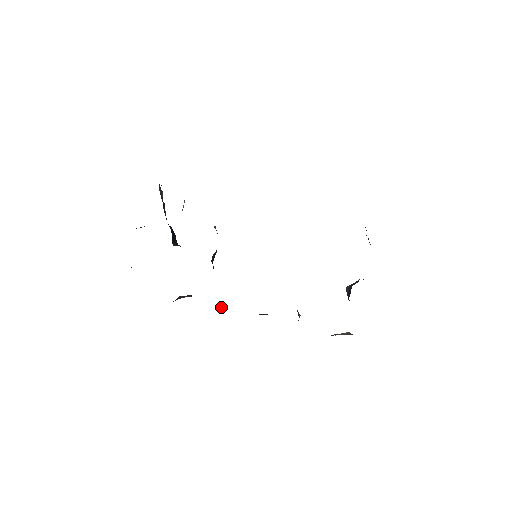
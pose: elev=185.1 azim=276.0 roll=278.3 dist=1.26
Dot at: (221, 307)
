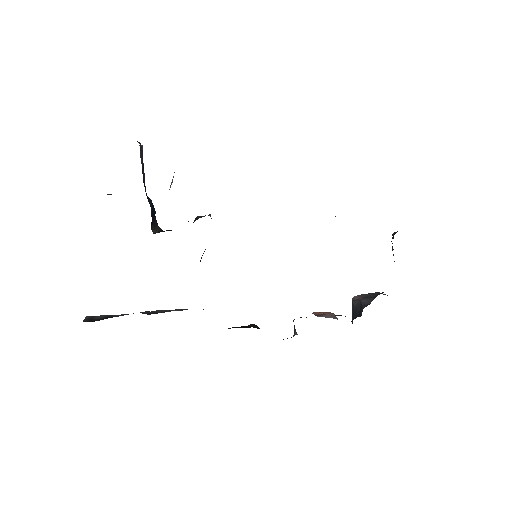
Dot at: occluded
